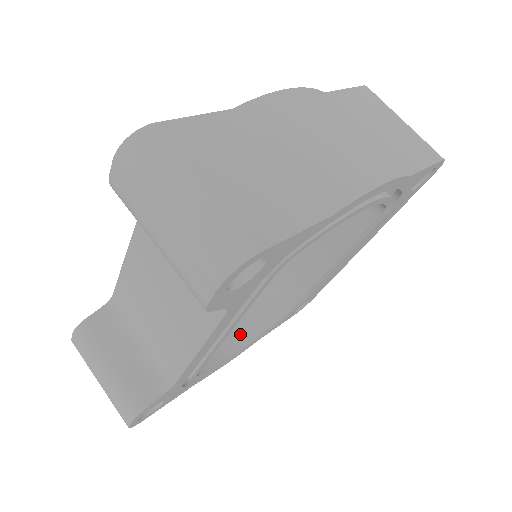
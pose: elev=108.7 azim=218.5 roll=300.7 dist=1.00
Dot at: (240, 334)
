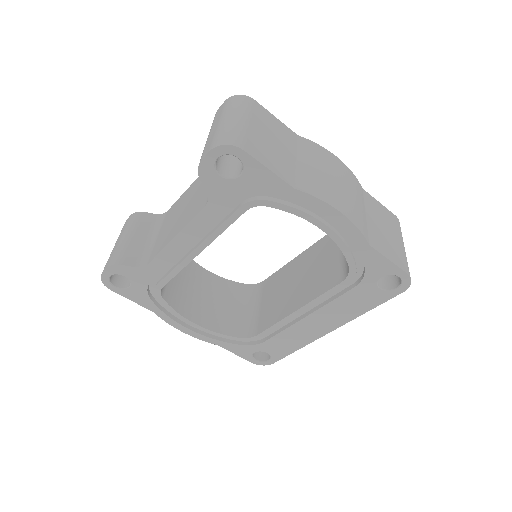
Dot at: (207, 320)
